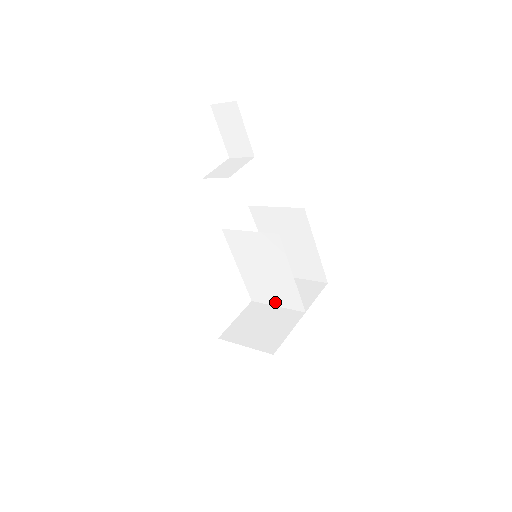
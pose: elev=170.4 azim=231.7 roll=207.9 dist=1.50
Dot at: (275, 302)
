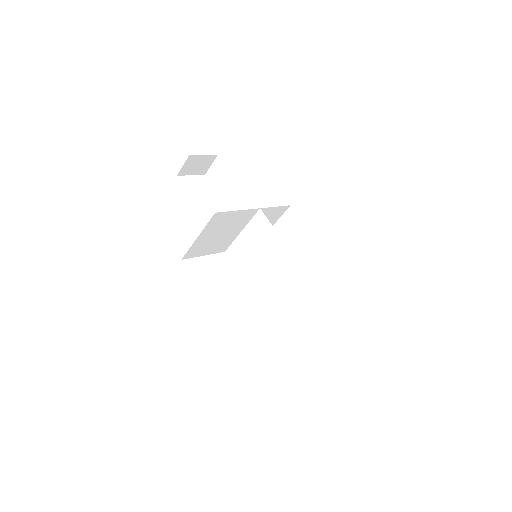
Dot at: (292, 305)
